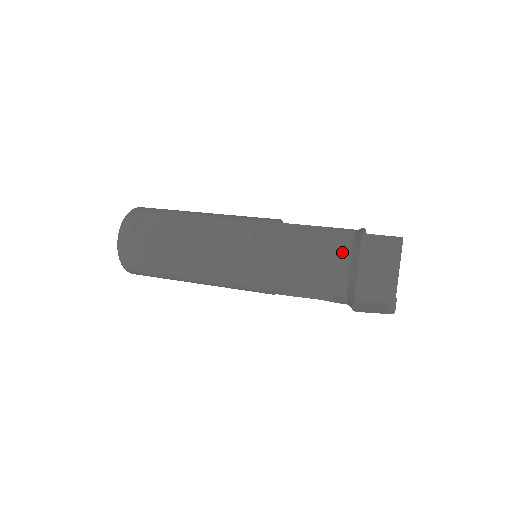
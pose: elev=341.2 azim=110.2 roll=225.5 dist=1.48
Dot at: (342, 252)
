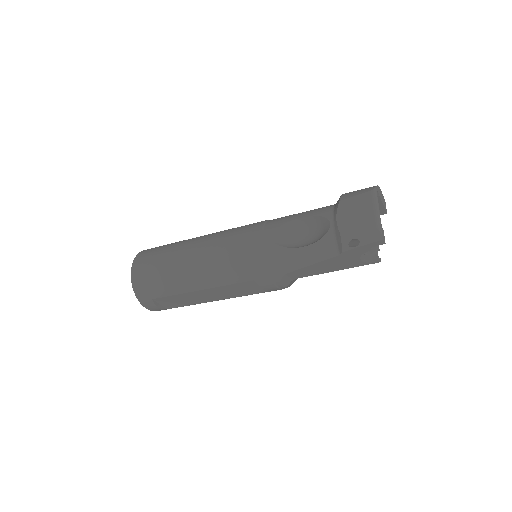
Dot at: occluded
